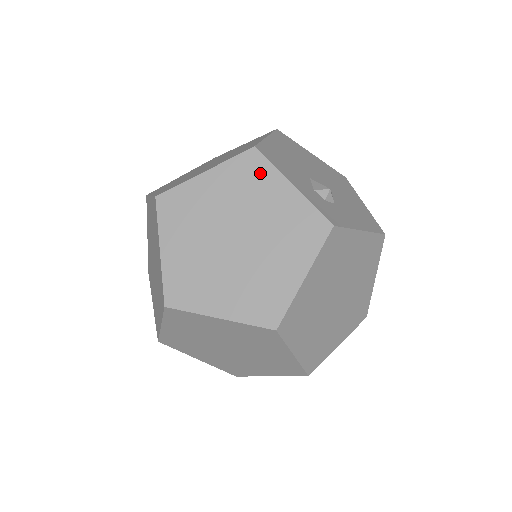
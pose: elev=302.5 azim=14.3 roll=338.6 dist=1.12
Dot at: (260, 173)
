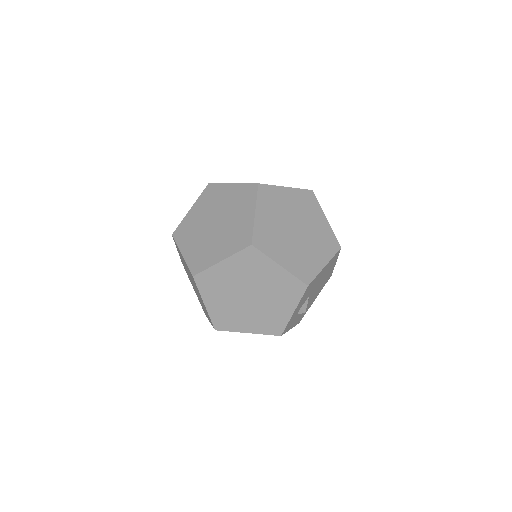
Dot at: (293, 294)
